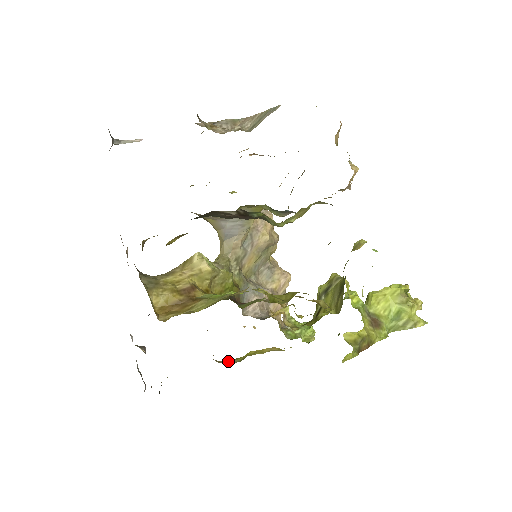
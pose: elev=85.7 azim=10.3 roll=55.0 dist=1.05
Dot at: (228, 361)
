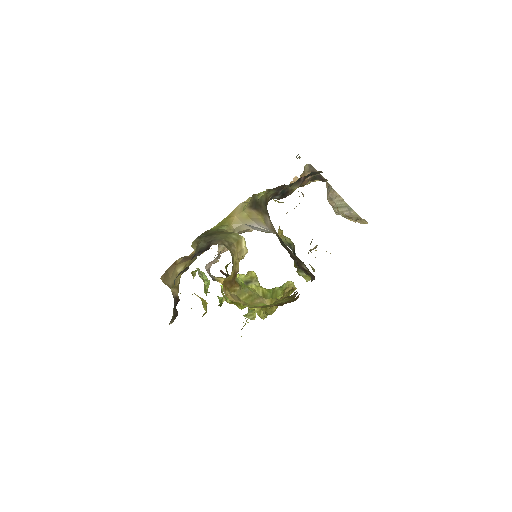
Dot at: occluded
